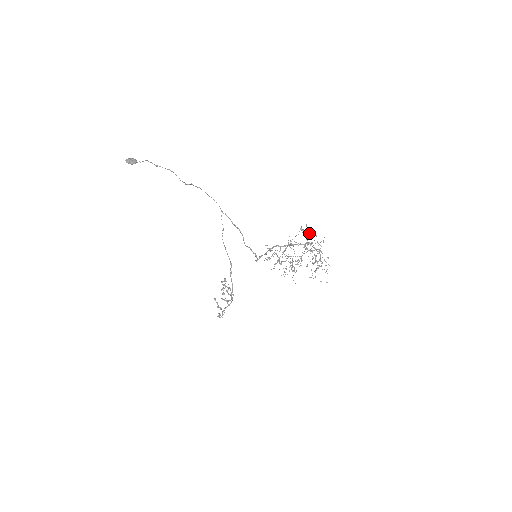
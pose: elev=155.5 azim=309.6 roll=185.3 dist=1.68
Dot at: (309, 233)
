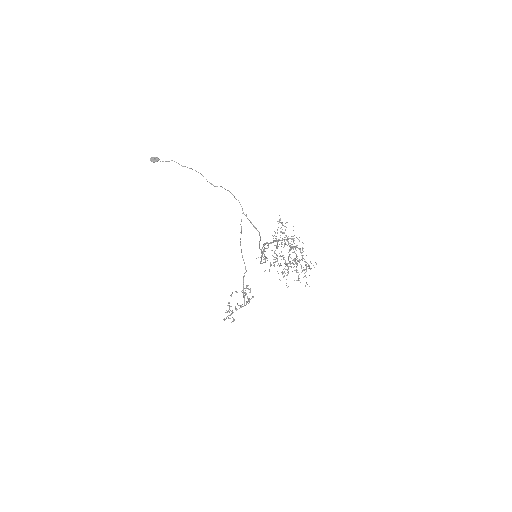
Dot at: (283, 225)
